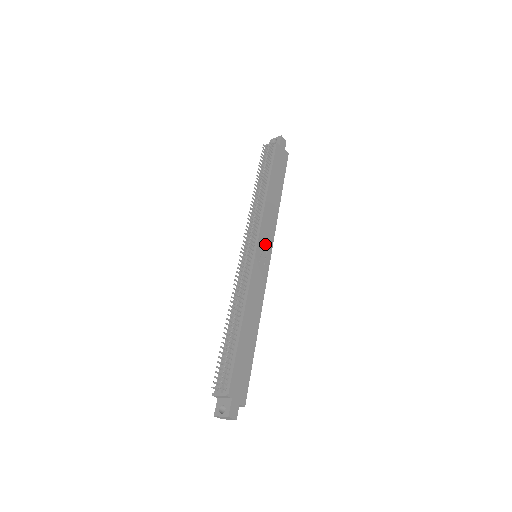
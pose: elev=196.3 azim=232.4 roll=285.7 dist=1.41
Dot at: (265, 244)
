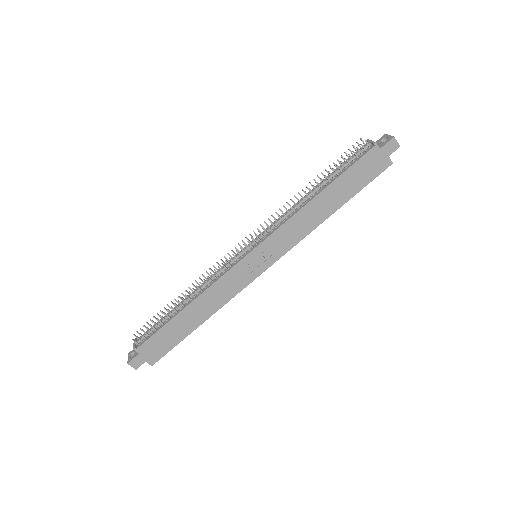
Dot at: (270, 251)
